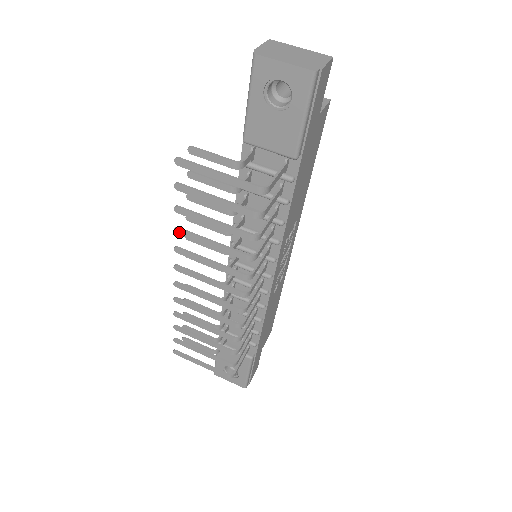
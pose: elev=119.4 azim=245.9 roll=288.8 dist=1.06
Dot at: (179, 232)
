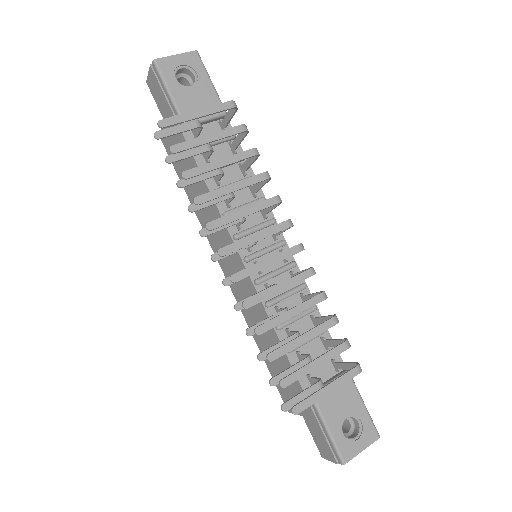
Dot at: (200, 200)
